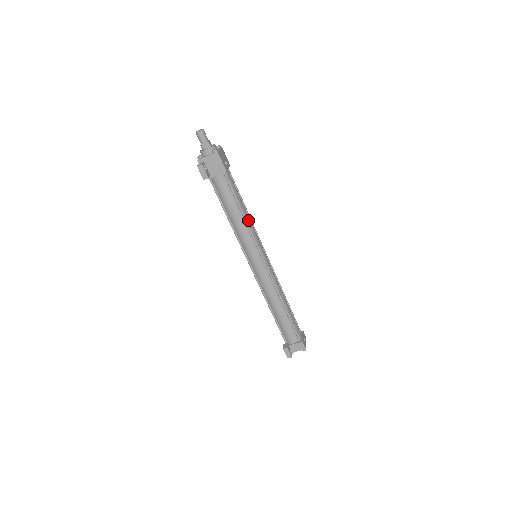
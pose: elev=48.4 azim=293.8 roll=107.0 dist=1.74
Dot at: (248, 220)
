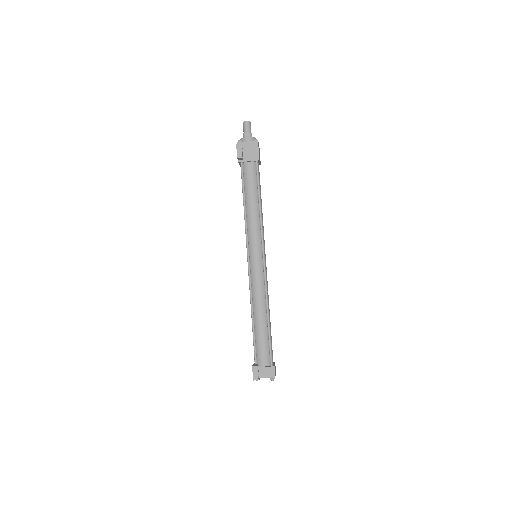
Dot at: (262, 215)
